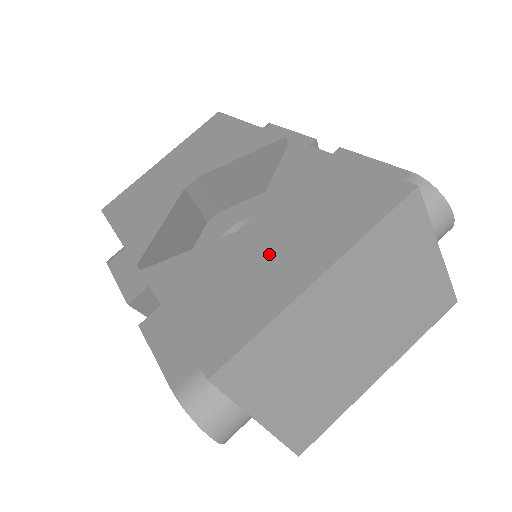
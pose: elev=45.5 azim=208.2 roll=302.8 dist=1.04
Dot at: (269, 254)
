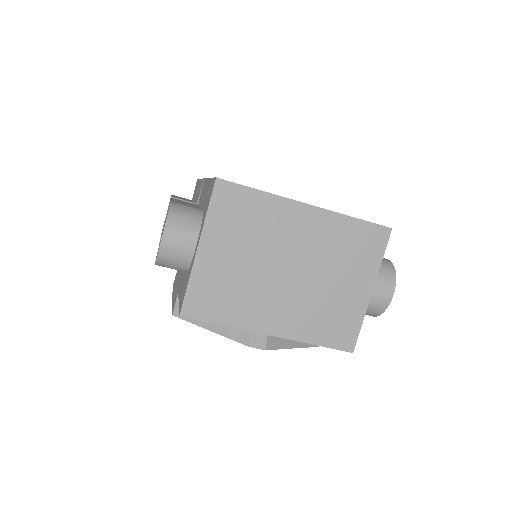
Dot at: occluded
